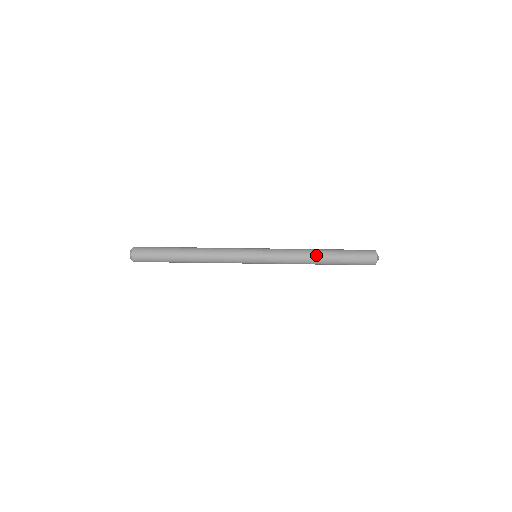
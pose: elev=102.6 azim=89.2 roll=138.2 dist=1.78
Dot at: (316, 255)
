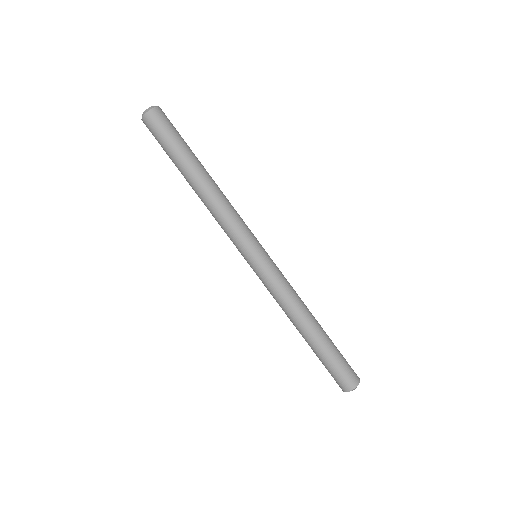
Dot at: (312, 317)
